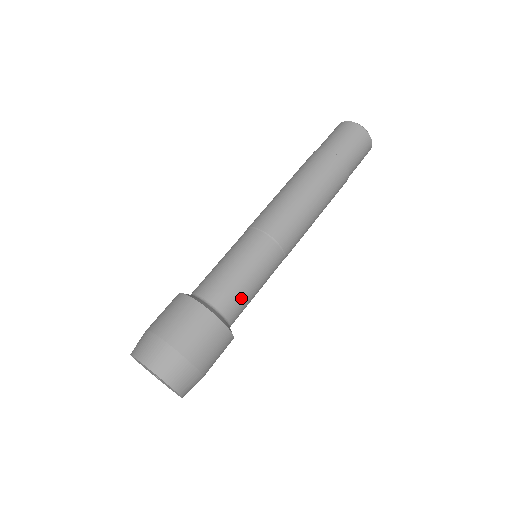
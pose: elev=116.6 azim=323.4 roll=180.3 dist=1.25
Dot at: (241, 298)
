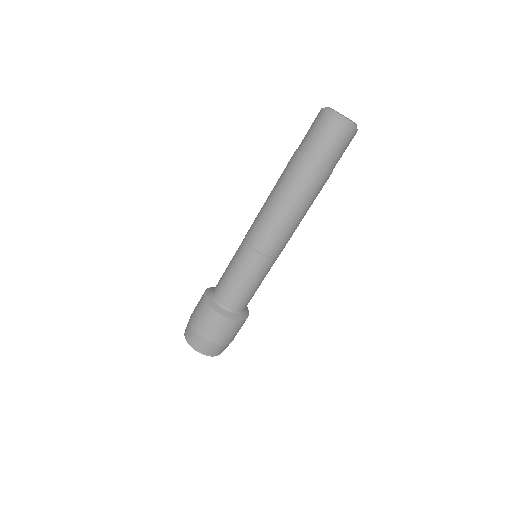
Dot at: occluded
